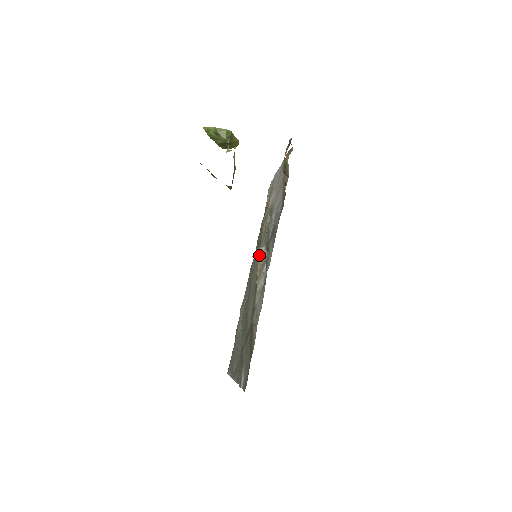
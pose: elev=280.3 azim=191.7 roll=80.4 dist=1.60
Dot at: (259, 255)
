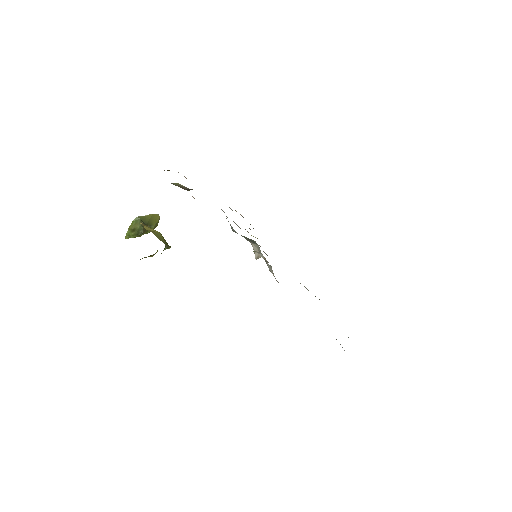
Dot at: (257, 253)
